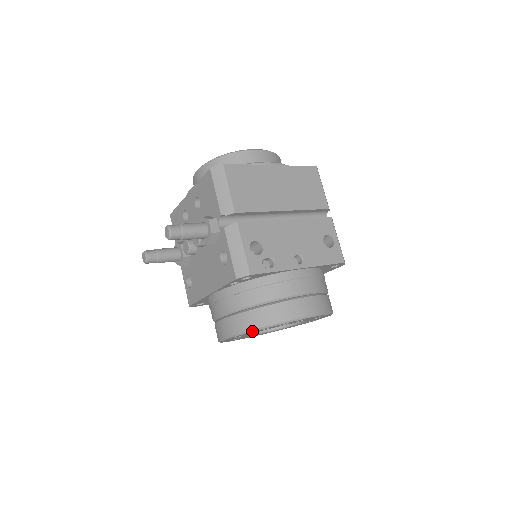
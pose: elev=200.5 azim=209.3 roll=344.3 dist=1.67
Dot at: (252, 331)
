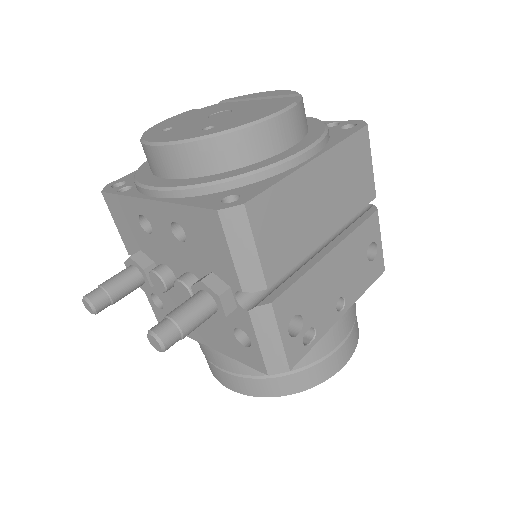
Dot at: occluded
